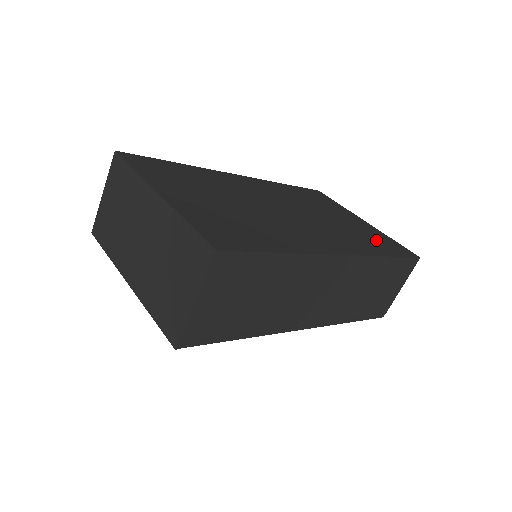
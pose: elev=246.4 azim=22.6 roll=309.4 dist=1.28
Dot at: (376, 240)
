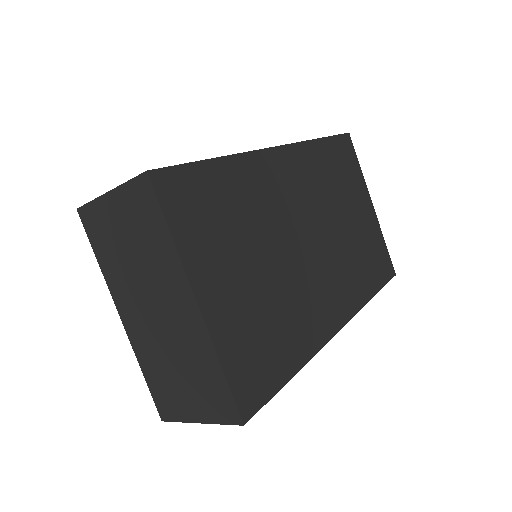
Dot at: (372, 259)
